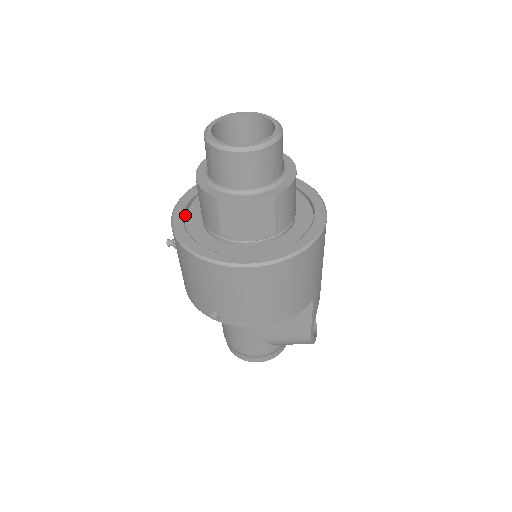
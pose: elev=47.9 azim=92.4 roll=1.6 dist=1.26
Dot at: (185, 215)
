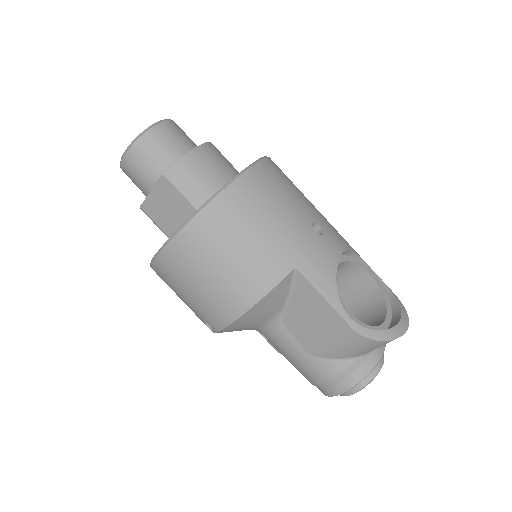
Dot at: occluded
